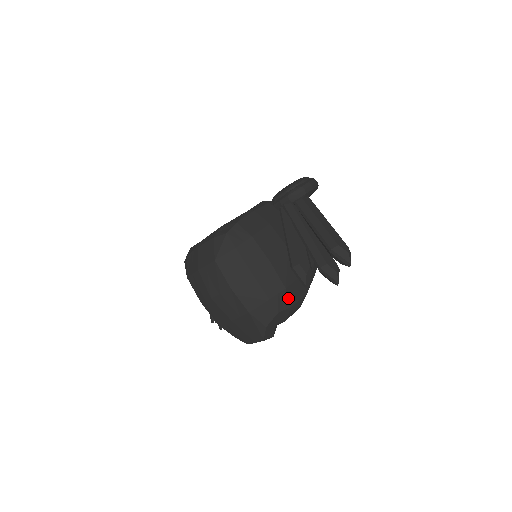
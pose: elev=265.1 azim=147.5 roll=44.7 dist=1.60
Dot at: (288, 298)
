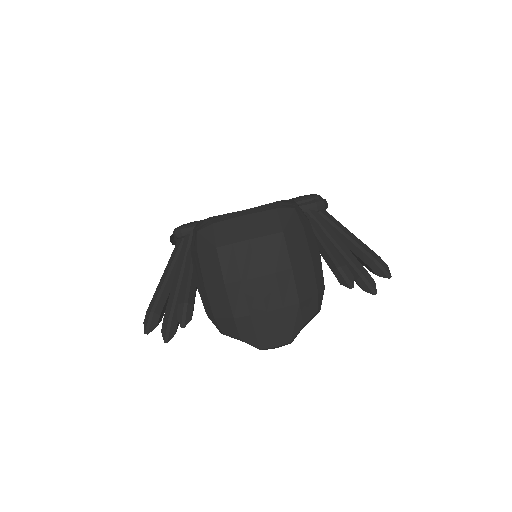
Dot at: occluded
